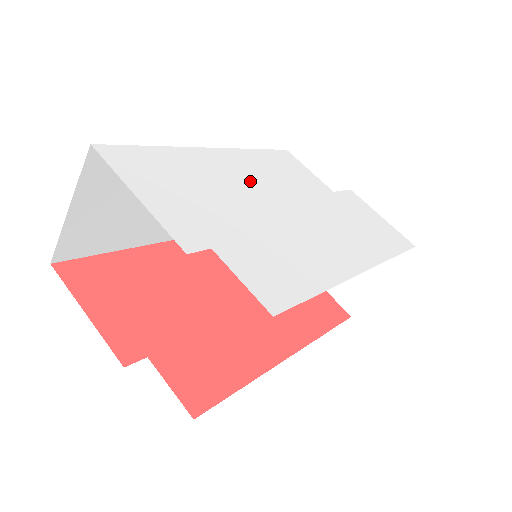
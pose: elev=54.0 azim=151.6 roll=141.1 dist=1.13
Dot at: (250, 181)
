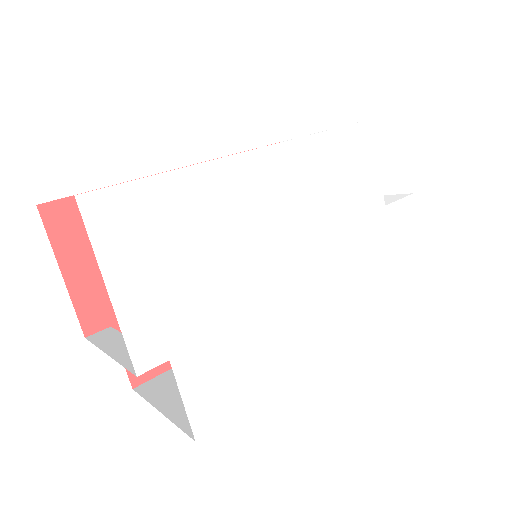
Dot at: (275, 216)
